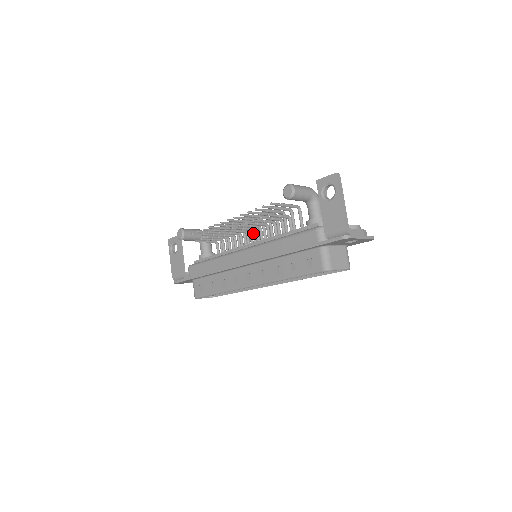
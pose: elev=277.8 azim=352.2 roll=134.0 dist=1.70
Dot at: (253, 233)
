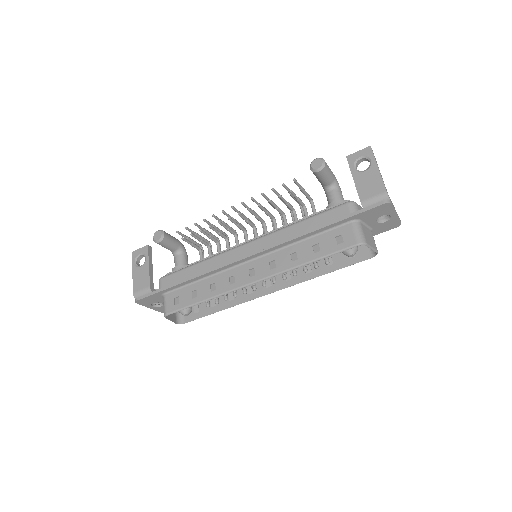
Dot at: (255, 230)
